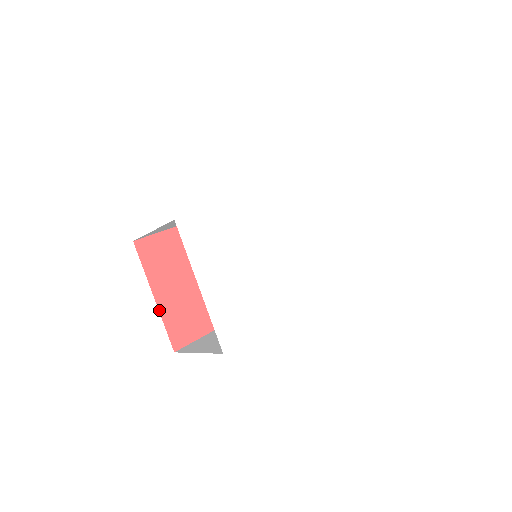
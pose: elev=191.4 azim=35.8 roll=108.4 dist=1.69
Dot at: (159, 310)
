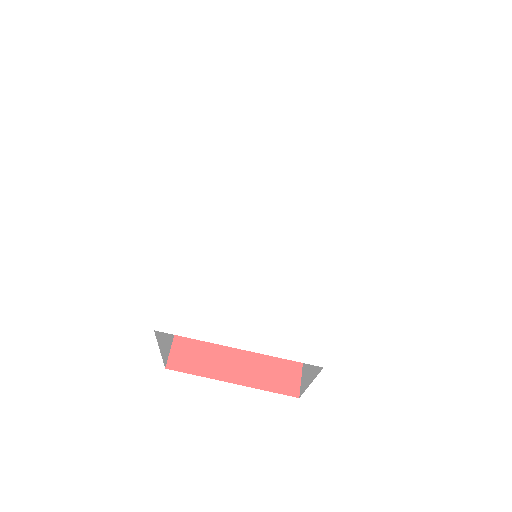
Dot at: (248, 386)
